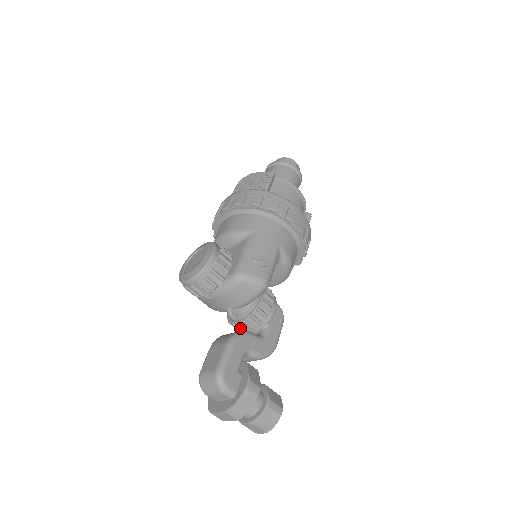
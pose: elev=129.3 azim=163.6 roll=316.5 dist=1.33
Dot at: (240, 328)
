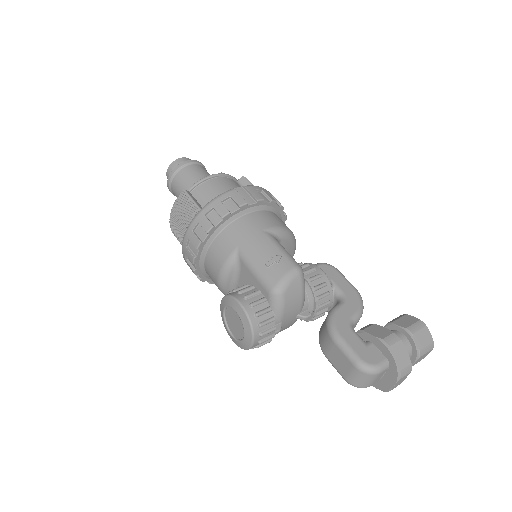
Dot at: occluded
